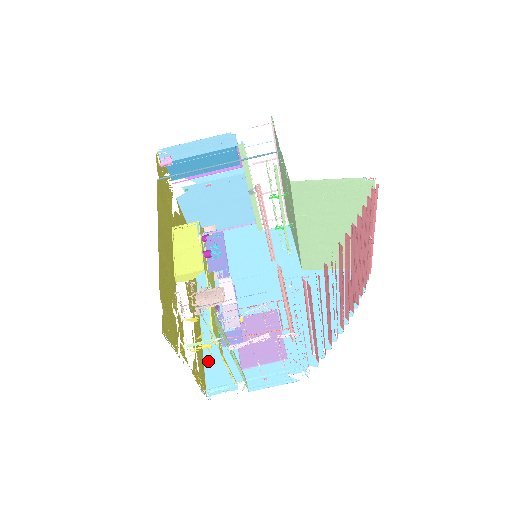
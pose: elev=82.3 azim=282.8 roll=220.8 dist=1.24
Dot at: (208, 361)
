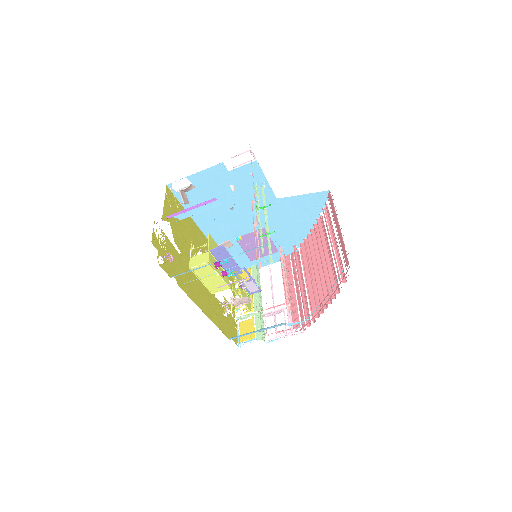
Dot at: occluded
